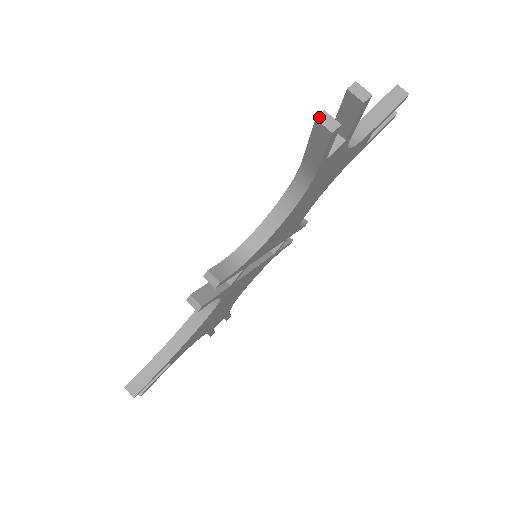
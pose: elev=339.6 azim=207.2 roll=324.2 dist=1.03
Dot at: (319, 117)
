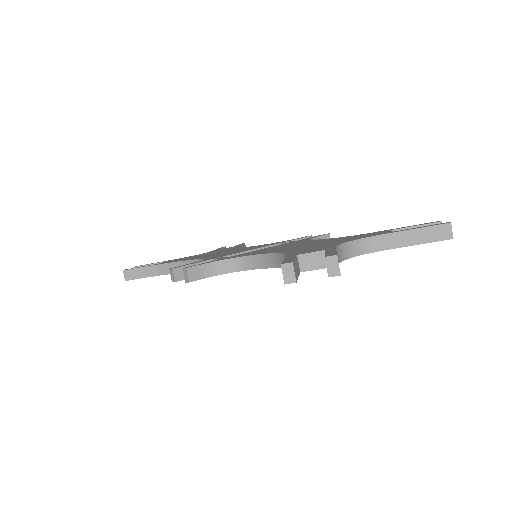
Dot at: (284, 265)
